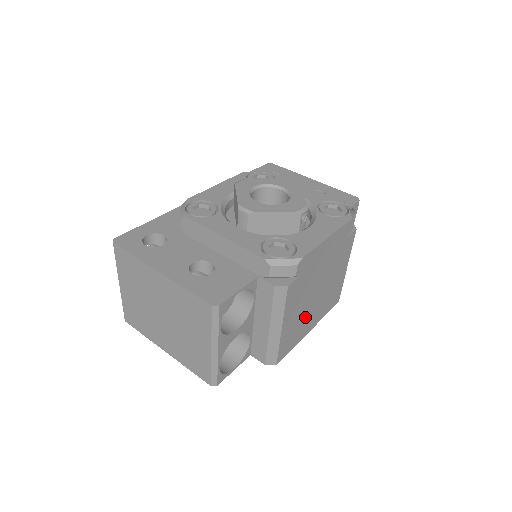
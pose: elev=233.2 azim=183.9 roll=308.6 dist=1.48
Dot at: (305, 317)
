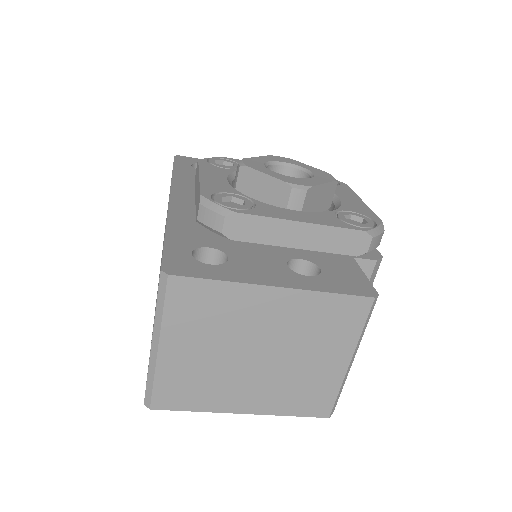
Dot at: occluded
